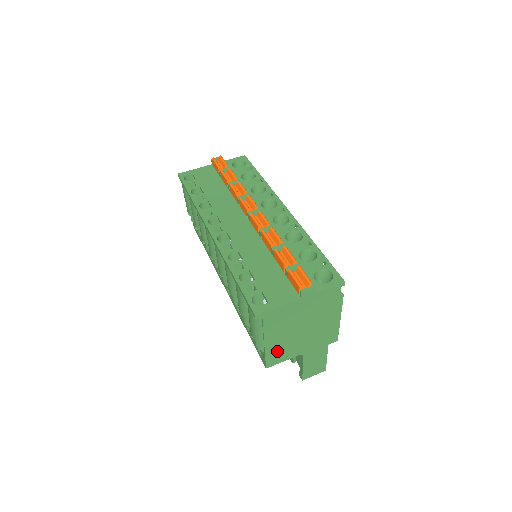
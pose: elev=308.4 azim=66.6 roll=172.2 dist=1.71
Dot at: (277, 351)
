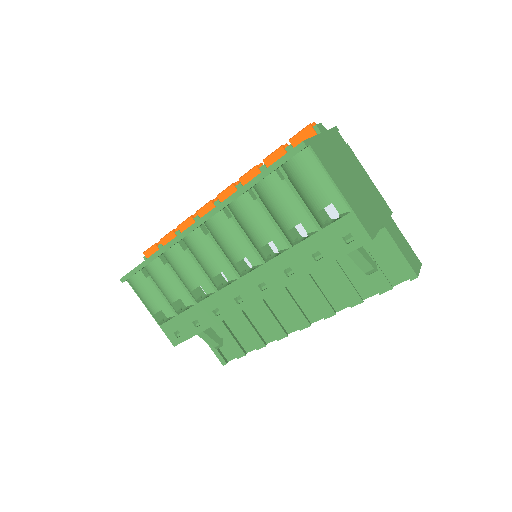
Dot at: (360, 211)
